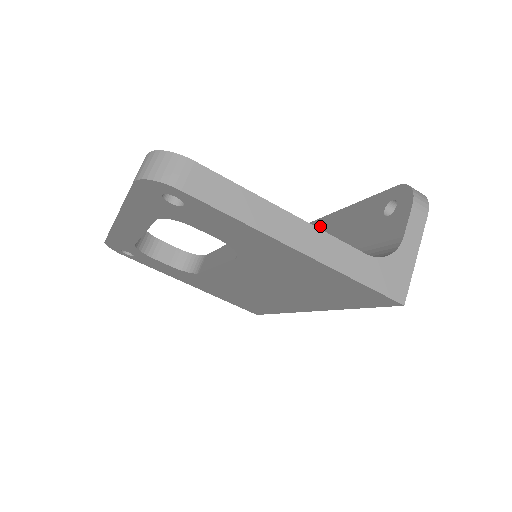
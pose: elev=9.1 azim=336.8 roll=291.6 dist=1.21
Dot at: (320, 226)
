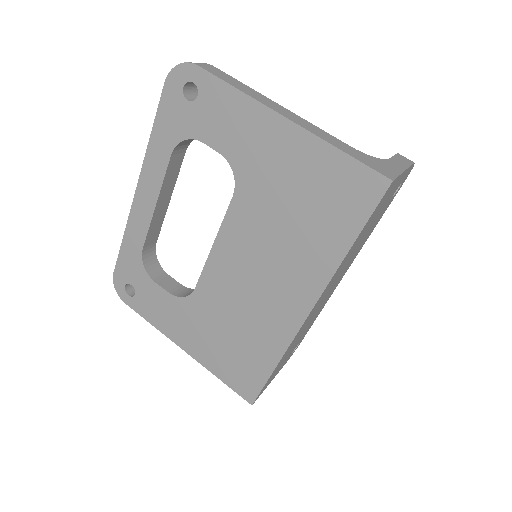
Dot at: occluded
